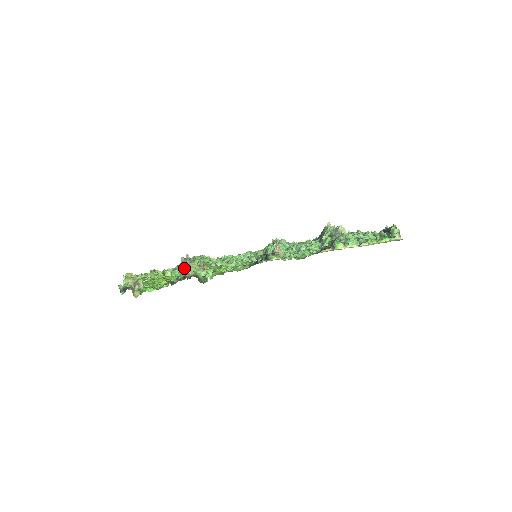
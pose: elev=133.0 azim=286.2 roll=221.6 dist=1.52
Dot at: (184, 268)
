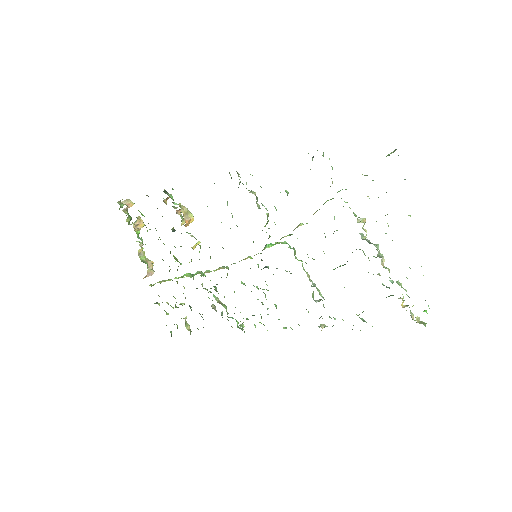
Dot at: (168, 198)
